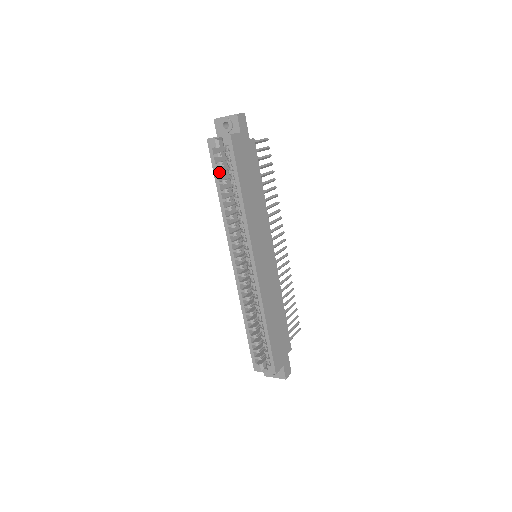
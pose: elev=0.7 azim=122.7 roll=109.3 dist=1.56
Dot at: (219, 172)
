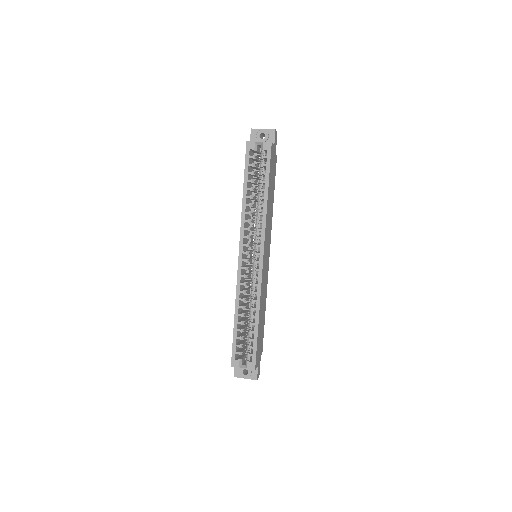
Dot at: occluded
